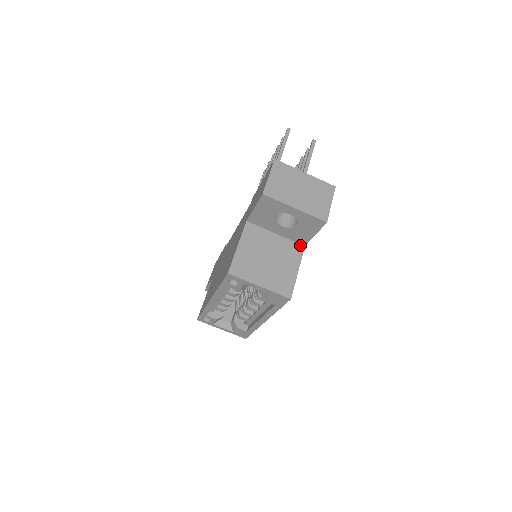
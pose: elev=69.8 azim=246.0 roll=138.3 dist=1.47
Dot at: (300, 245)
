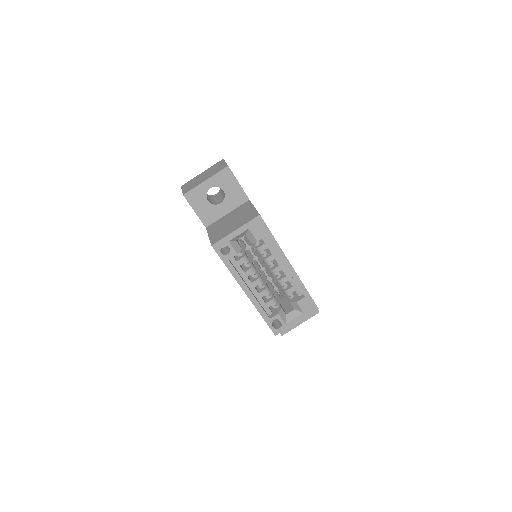
Dot at: (246, 202)
